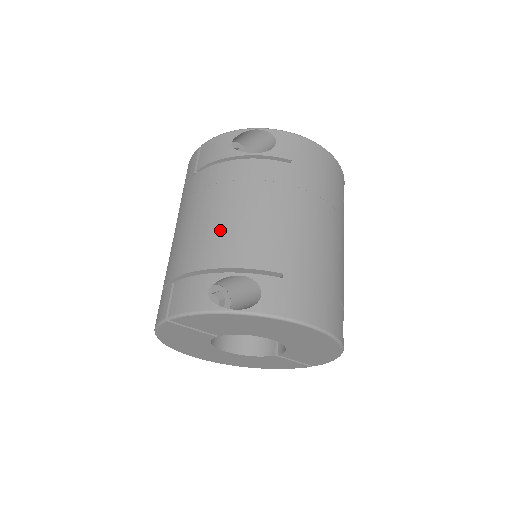
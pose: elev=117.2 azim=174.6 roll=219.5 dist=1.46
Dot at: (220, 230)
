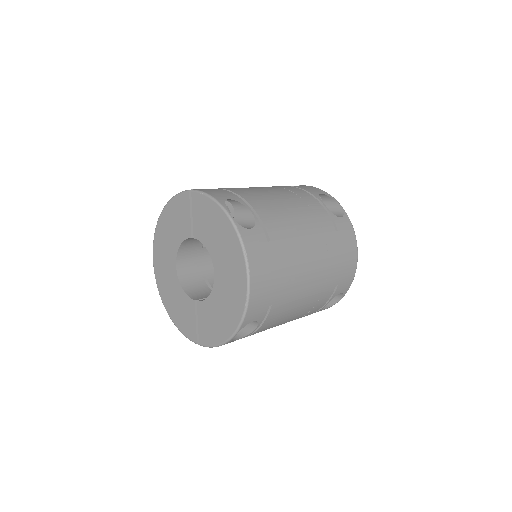
Dot at: (269, 198)
